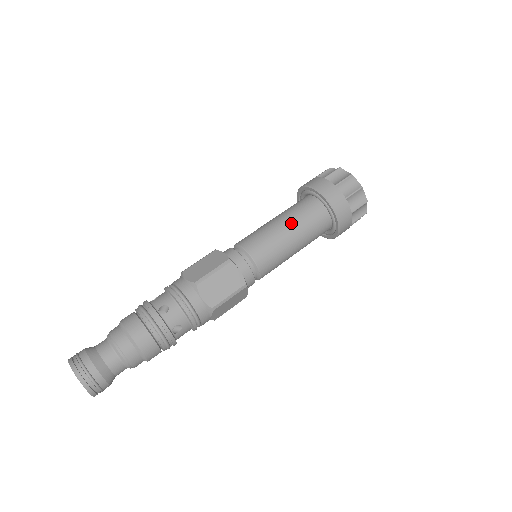
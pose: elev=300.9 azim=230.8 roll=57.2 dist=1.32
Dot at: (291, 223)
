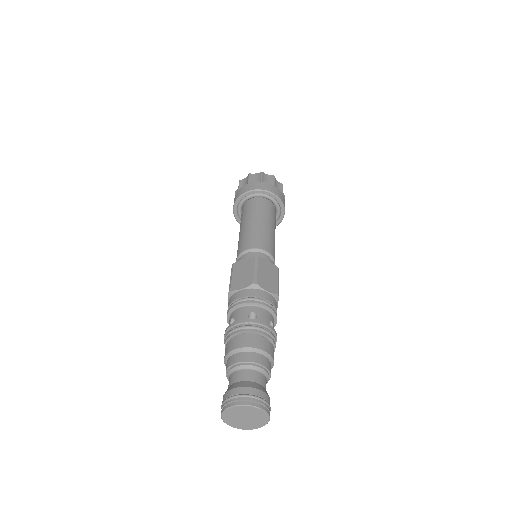
Dot at: (243, 223)
